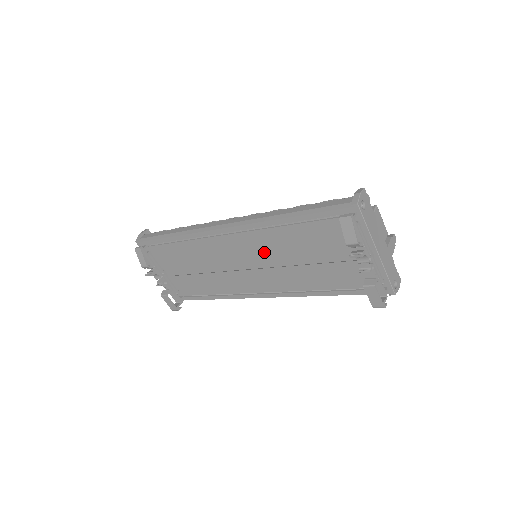
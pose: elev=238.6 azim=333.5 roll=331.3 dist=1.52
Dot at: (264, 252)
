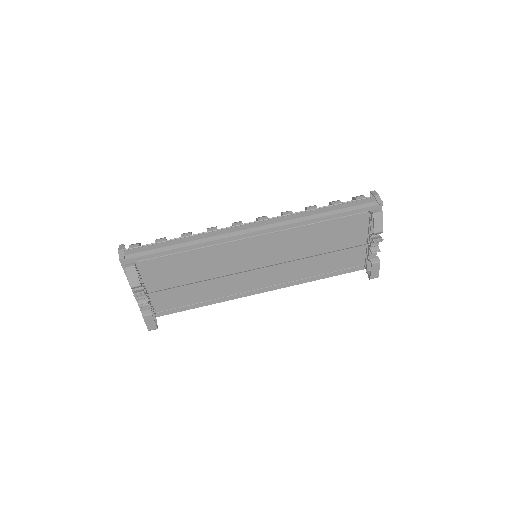
Dot at: (284, 250)
